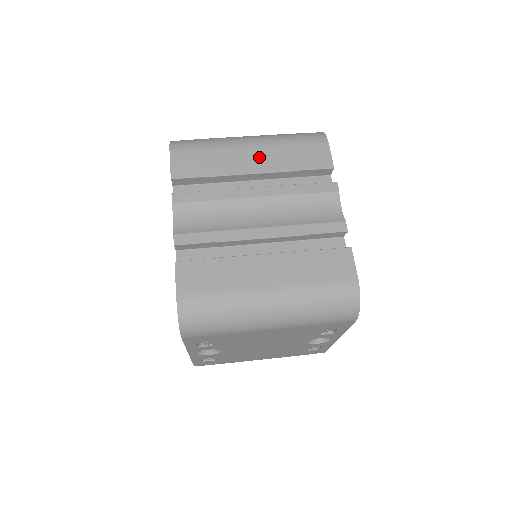
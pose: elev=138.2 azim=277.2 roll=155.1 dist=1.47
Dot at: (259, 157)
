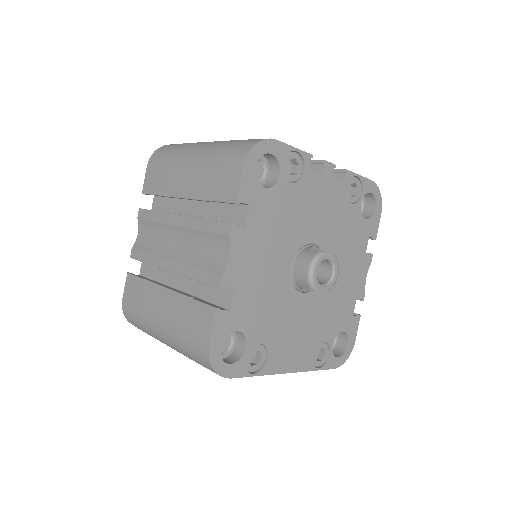
Dot at: (190, 178)
